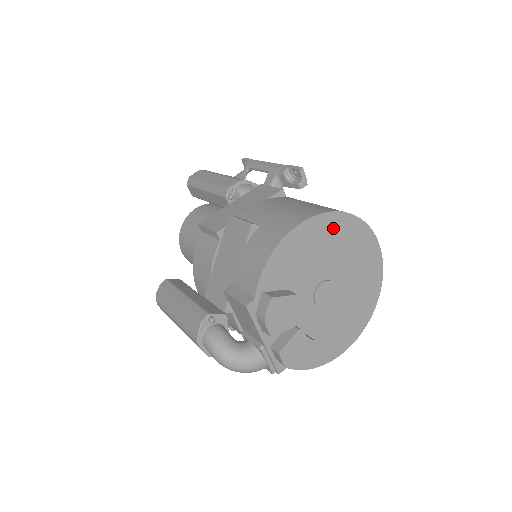
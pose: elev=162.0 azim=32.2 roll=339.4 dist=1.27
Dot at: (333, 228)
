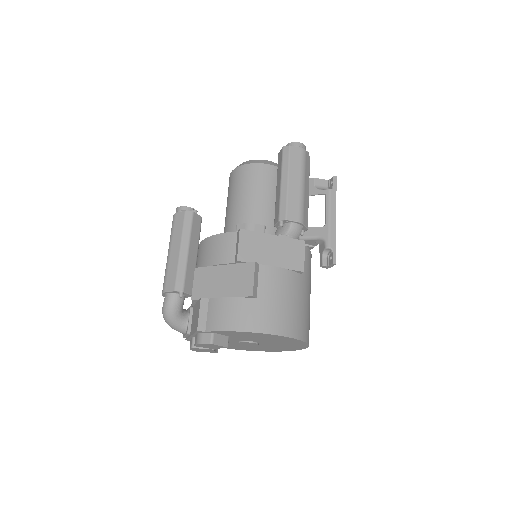
Dot at: (286, 340)
